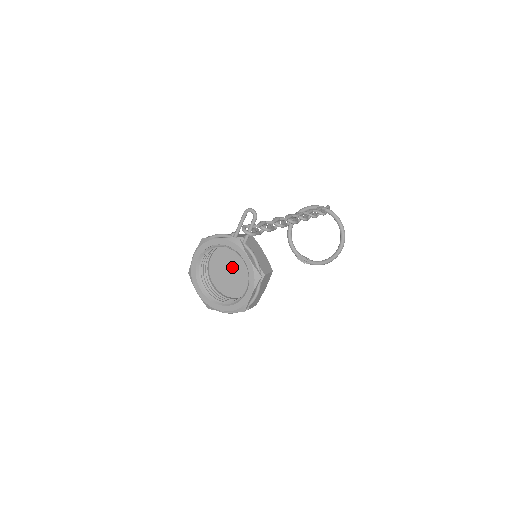
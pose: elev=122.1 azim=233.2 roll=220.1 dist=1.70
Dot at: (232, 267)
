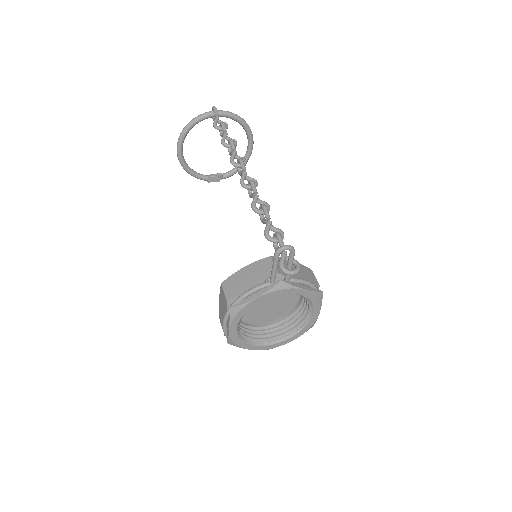
Dot at: (266, 299)
